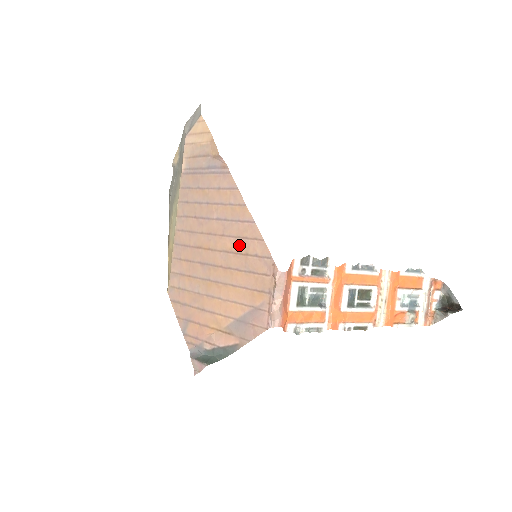
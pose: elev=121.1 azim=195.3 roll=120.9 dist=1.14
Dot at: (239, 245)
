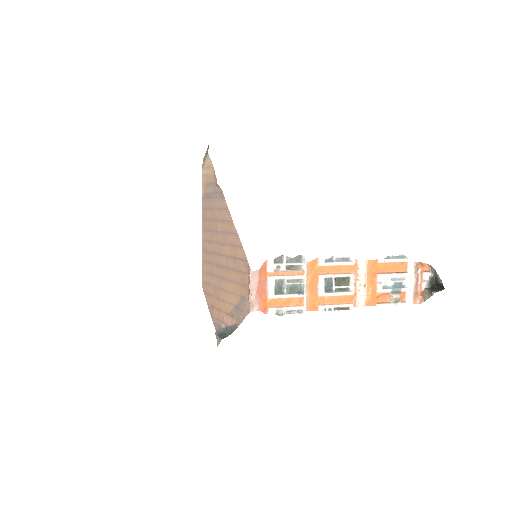
Dot at: (232, 251)
